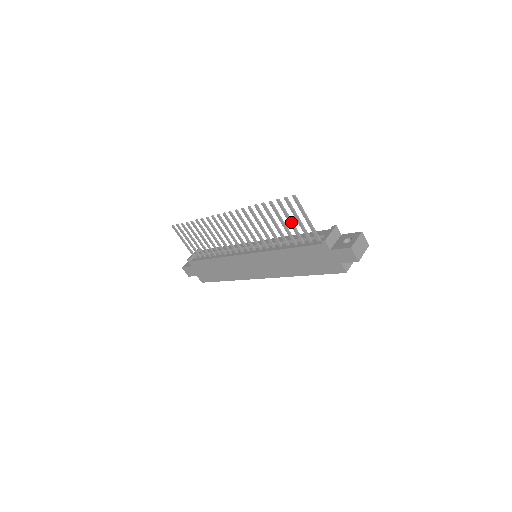
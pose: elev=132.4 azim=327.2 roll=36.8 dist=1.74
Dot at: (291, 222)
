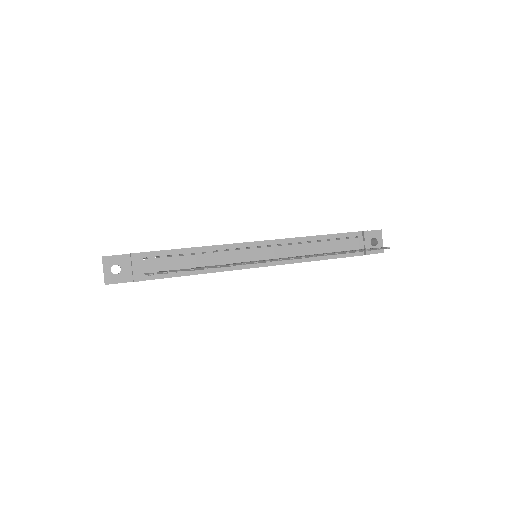
Dot at: occluded
